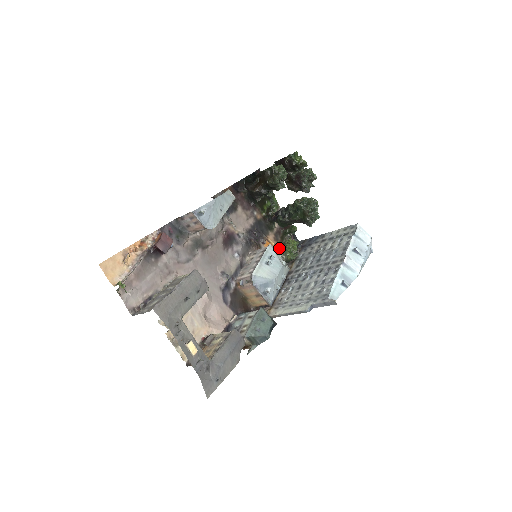
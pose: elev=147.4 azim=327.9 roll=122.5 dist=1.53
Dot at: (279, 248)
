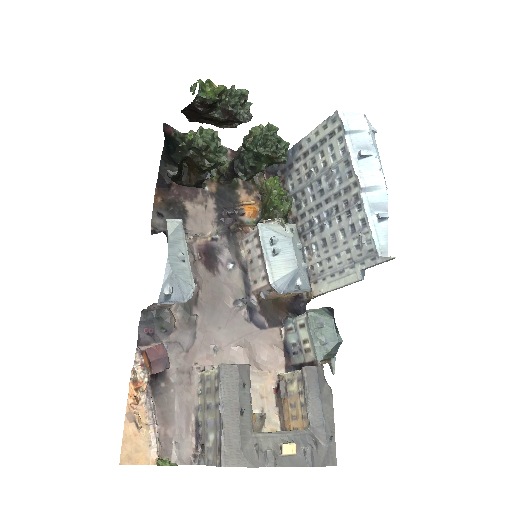
Dot at: (261, 199)
